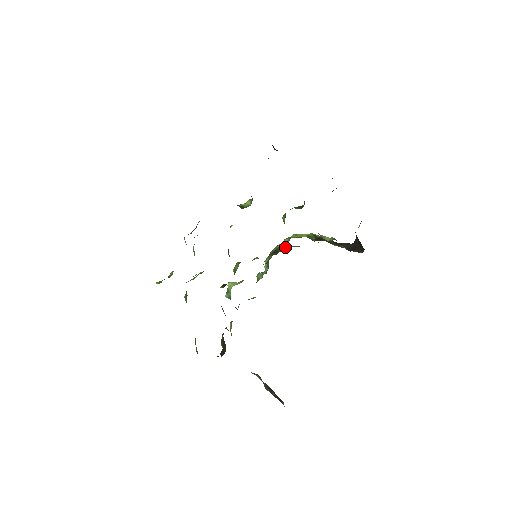
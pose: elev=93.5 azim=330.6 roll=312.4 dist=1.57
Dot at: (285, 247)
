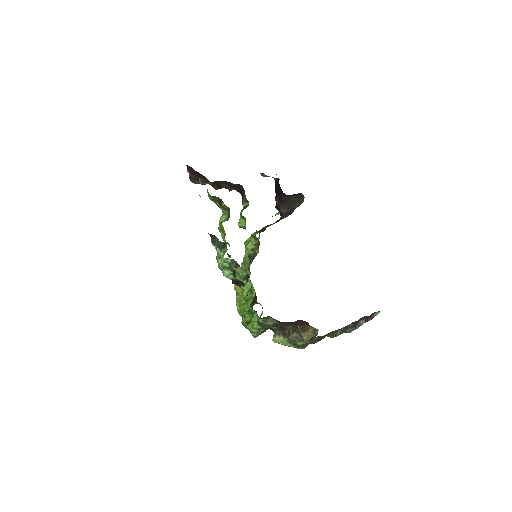
Dot at: (257, 244)
